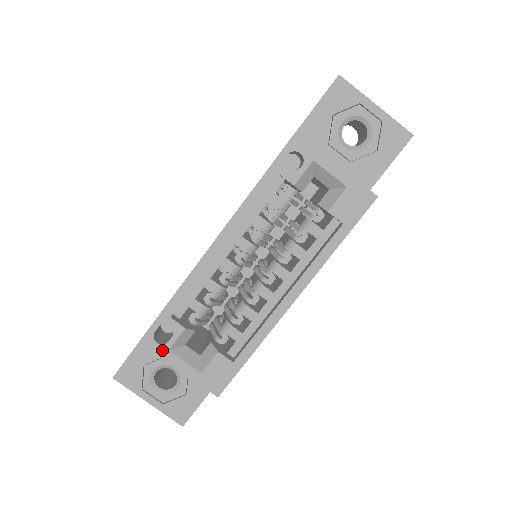
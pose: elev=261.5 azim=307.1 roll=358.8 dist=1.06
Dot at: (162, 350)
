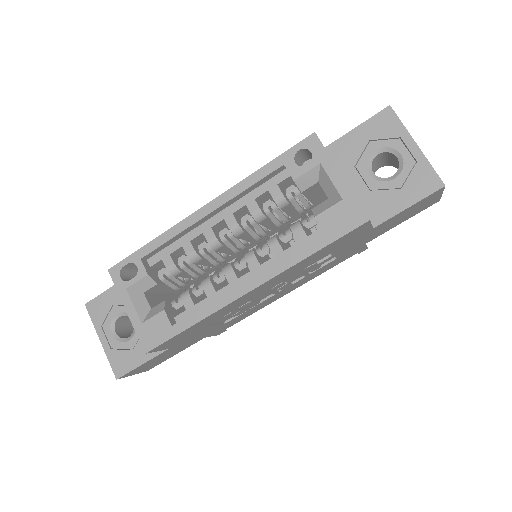
Dot at: (121, 286)
